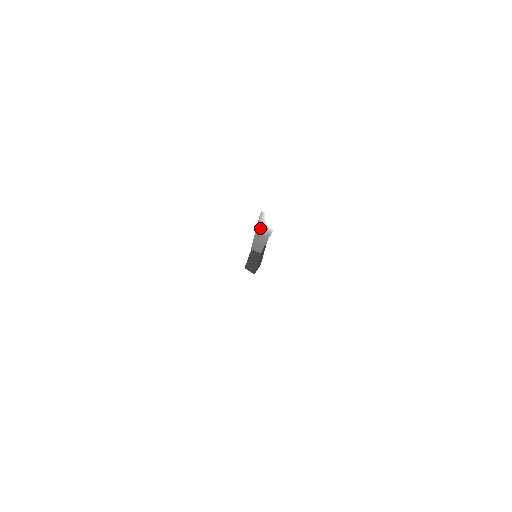
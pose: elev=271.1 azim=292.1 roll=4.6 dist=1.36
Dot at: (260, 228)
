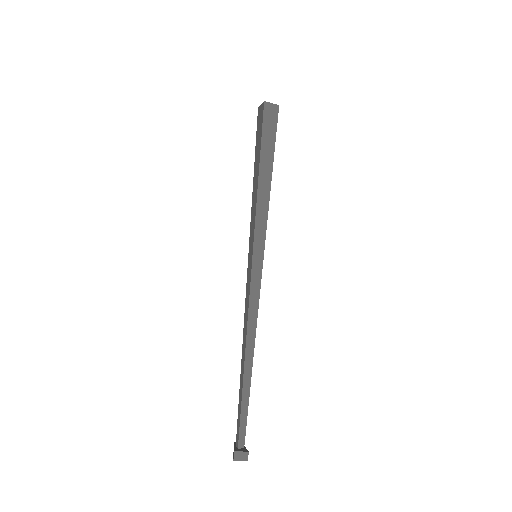
Dot at: occluded
